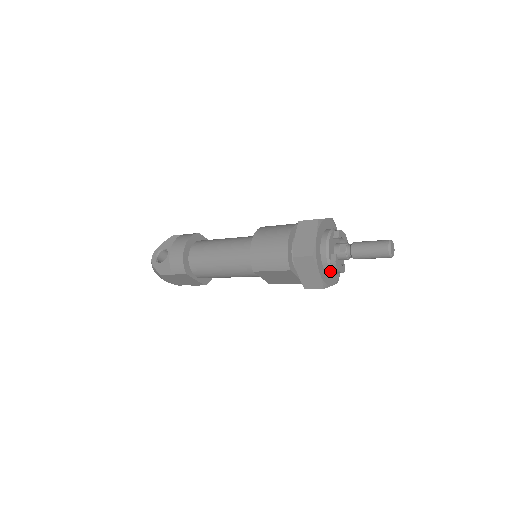
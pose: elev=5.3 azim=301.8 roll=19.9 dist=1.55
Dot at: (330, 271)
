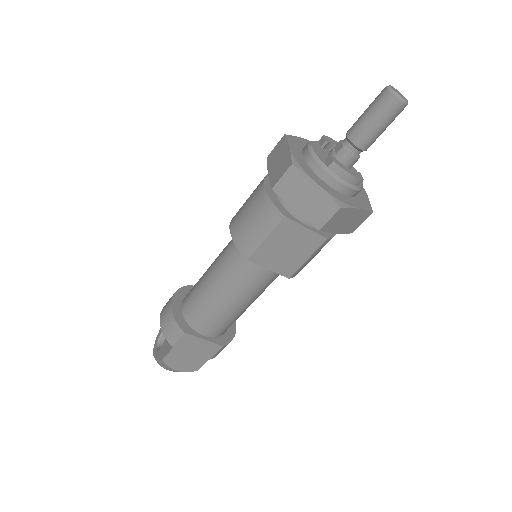
Dot at: (337, 181)
